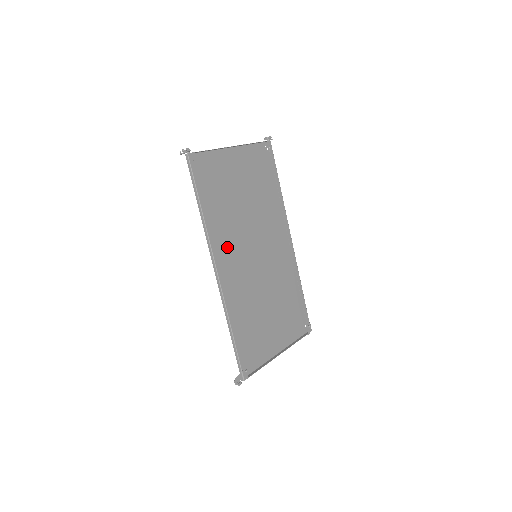
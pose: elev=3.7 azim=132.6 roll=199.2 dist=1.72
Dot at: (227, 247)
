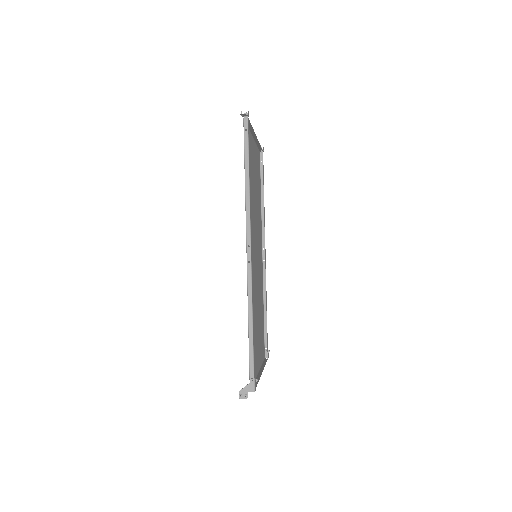
Dot at: occluded
